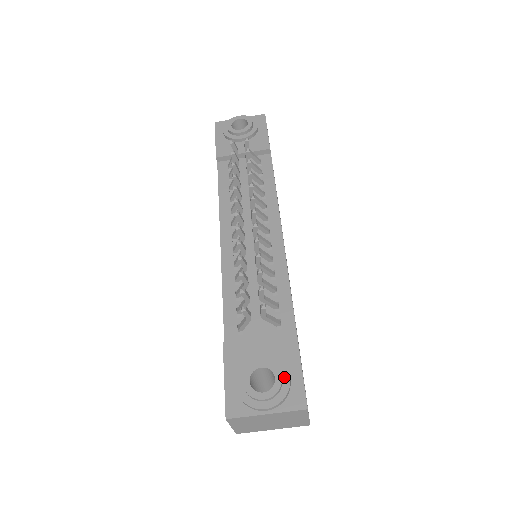
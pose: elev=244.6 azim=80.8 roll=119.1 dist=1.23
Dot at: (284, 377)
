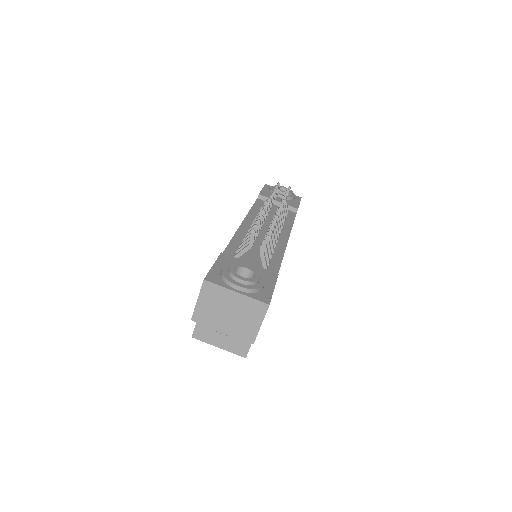
Dot at: (261, 281)
